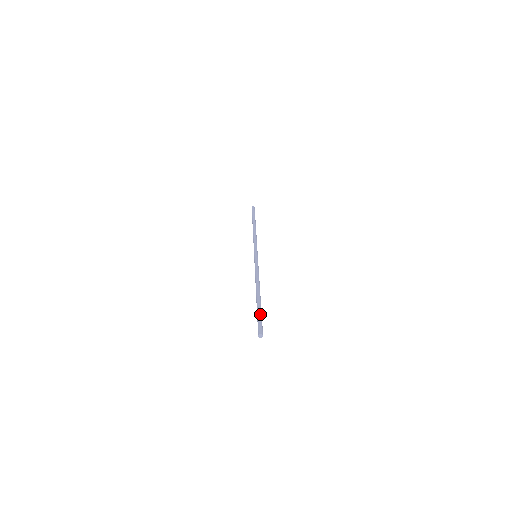
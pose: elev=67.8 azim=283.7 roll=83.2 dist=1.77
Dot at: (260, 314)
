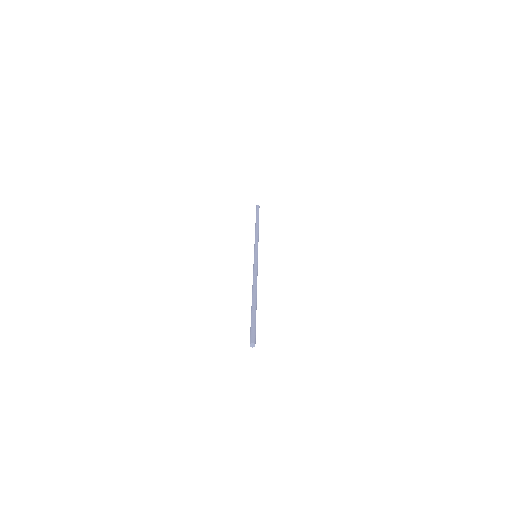
Dot at: (252, 320)
